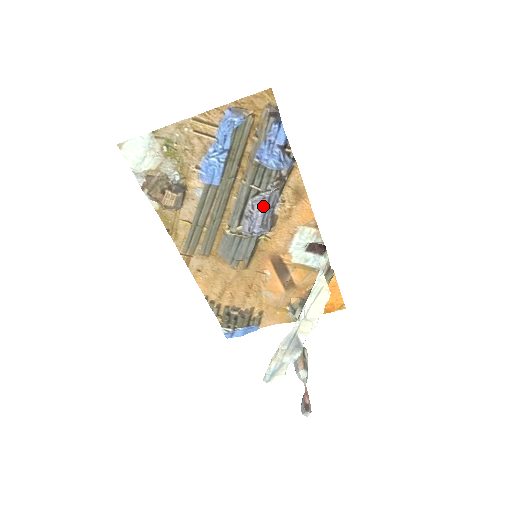
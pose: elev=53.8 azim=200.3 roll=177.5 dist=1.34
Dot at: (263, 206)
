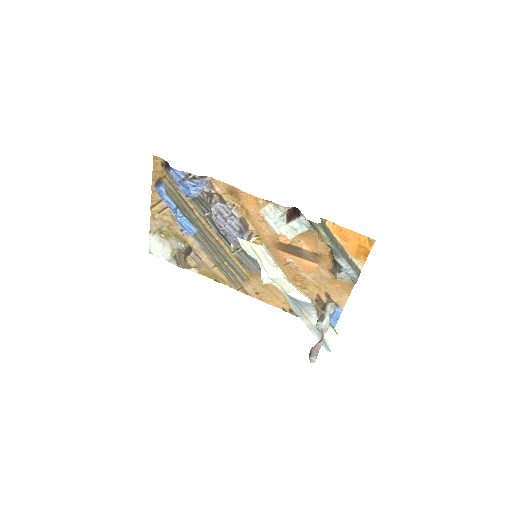
Dot at: (223, 220)
